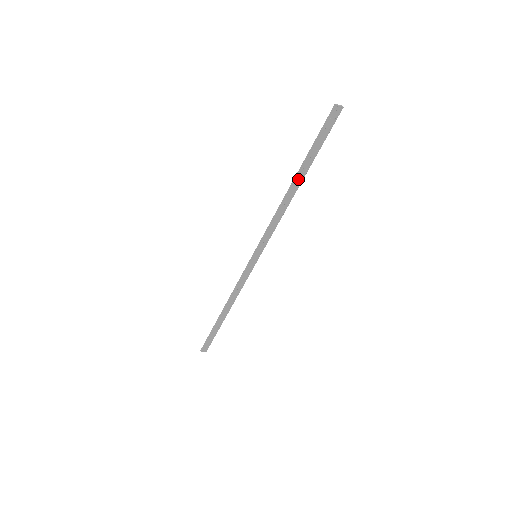
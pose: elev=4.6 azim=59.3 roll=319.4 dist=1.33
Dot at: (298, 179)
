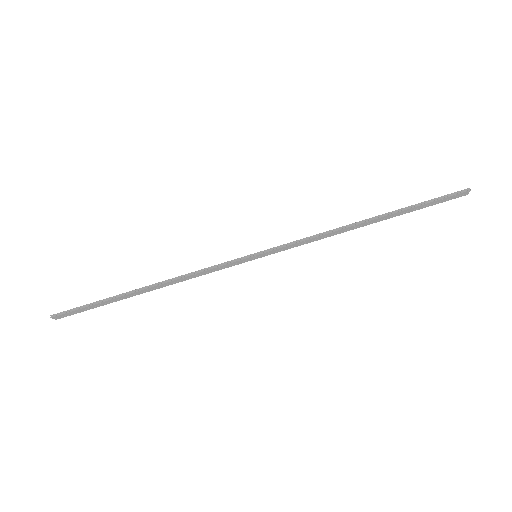
Dot at: (377, 219)
